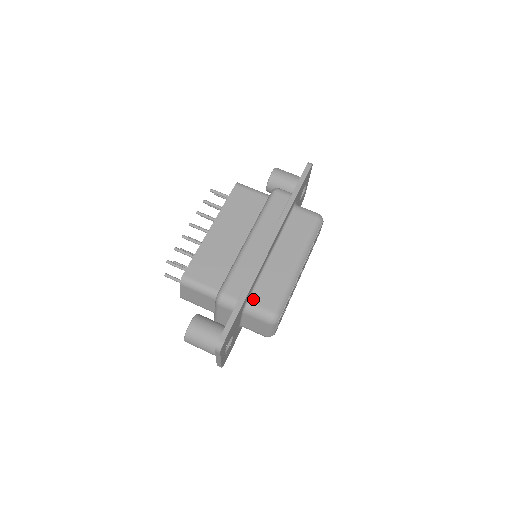
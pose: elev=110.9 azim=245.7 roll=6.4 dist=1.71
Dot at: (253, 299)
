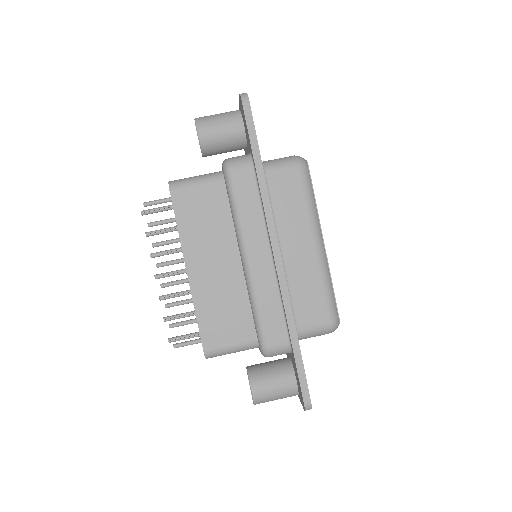
Dot at: (300, 324)
